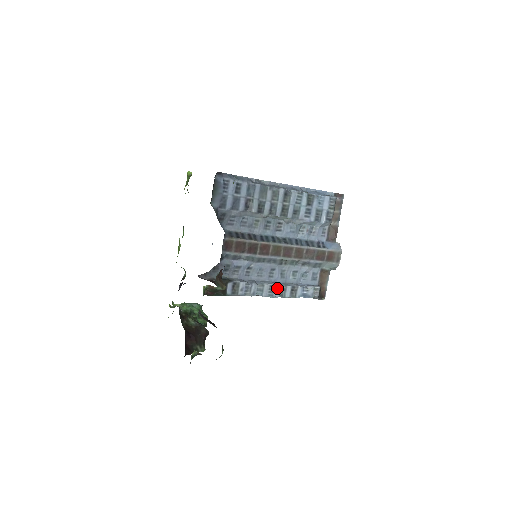
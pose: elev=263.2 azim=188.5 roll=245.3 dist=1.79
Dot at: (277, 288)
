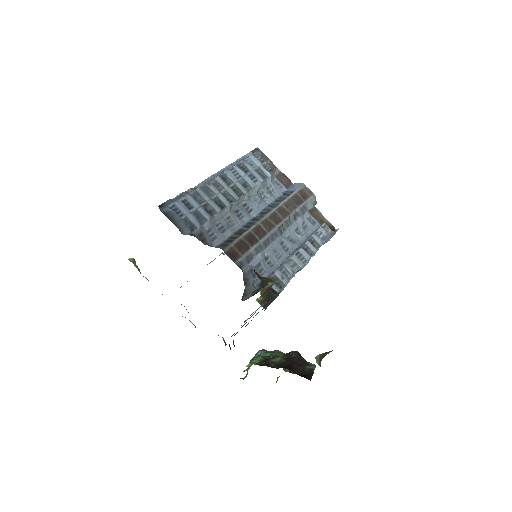
Dot at: (302, 252)
